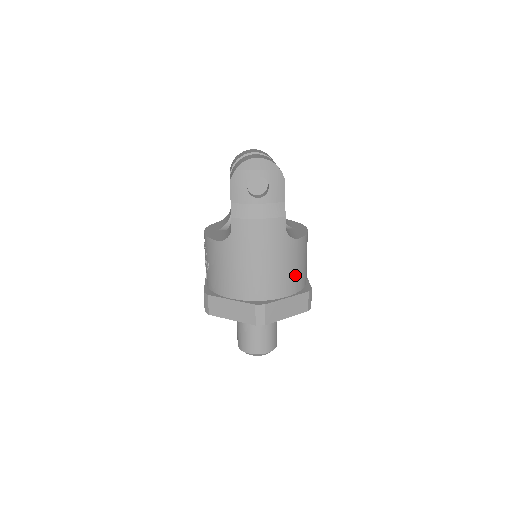
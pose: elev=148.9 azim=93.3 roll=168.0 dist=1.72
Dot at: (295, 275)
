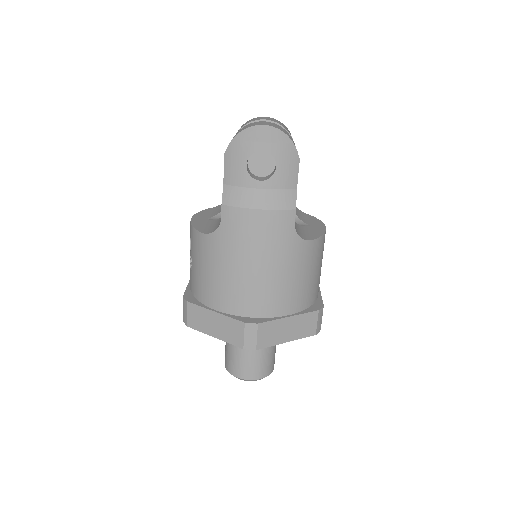
Dot at: (302, 288)
